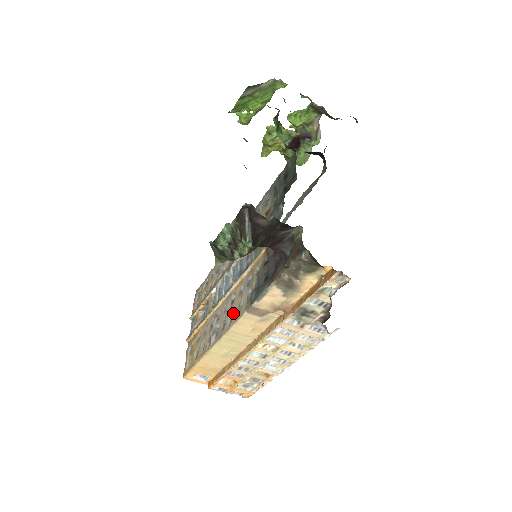
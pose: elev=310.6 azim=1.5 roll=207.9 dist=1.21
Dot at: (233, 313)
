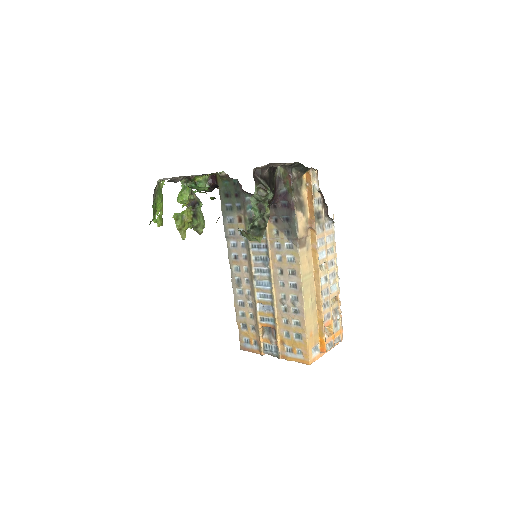
Dot at: (291, 271)
